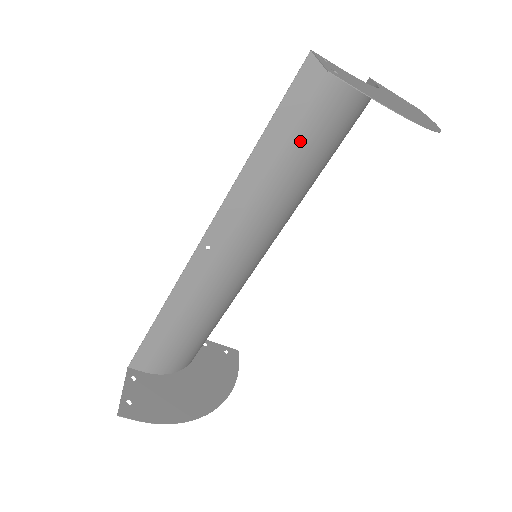
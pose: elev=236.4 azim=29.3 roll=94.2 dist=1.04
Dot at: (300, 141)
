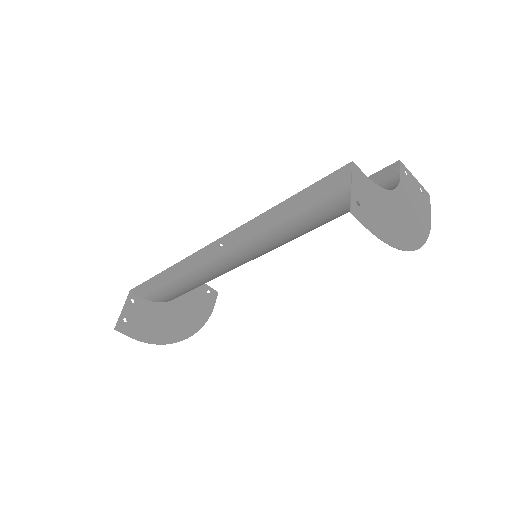
Dot at: (319, 209)
